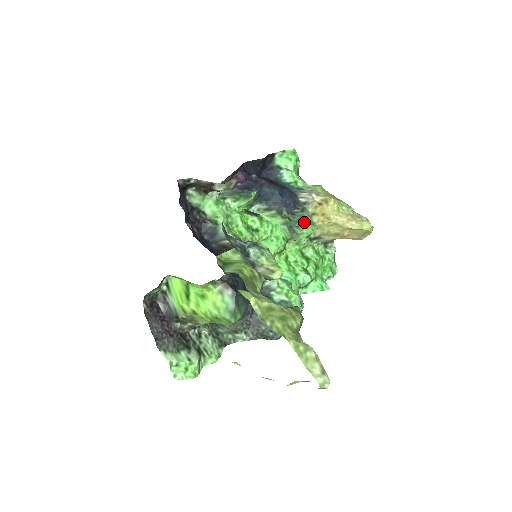
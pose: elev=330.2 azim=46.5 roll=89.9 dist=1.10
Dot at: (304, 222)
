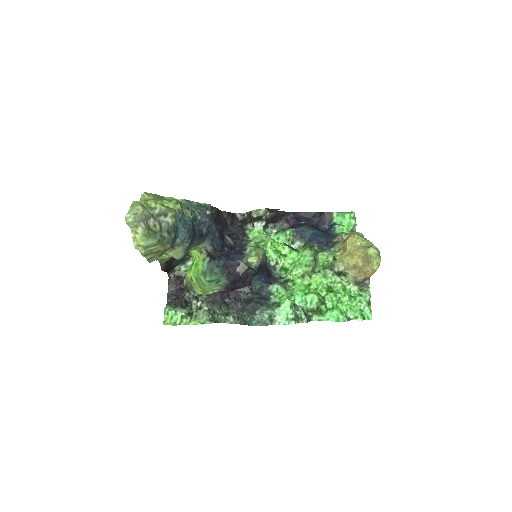
Dot at: (323, 251)
